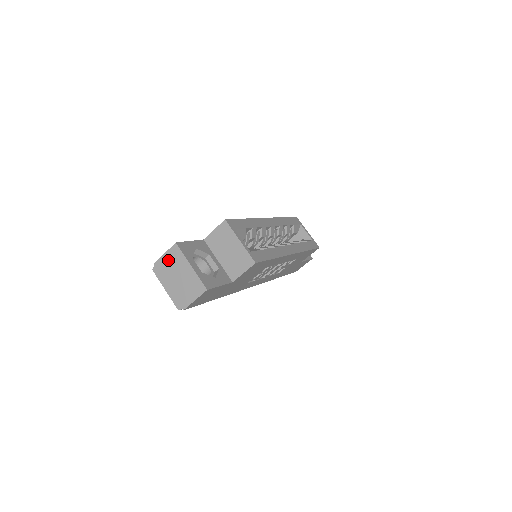
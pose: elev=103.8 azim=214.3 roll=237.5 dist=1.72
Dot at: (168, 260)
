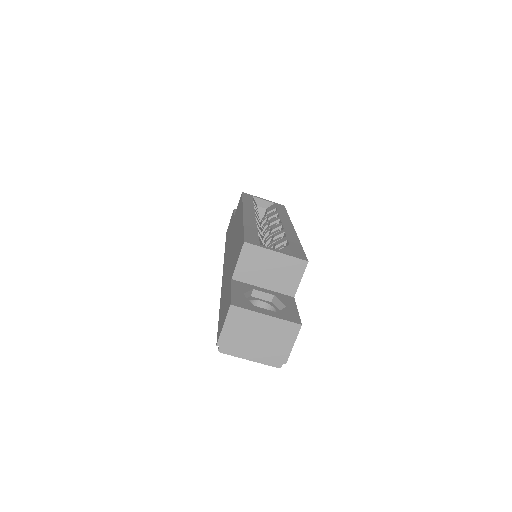
Dot at: (233, 329)
